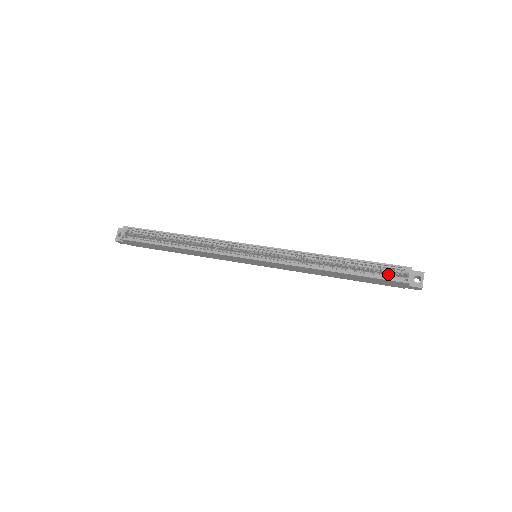
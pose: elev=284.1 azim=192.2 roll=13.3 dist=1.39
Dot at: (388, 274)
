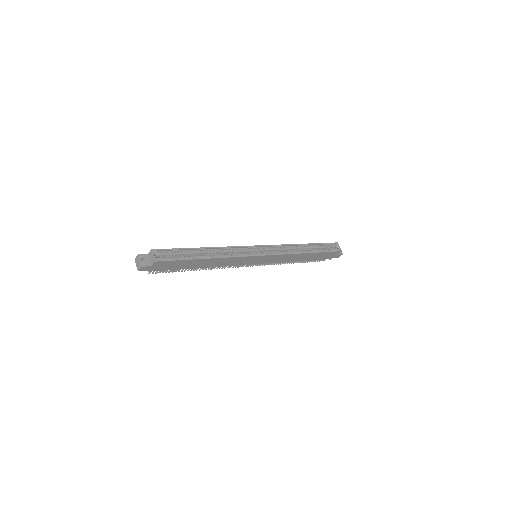
Dot at: (329, 249)
